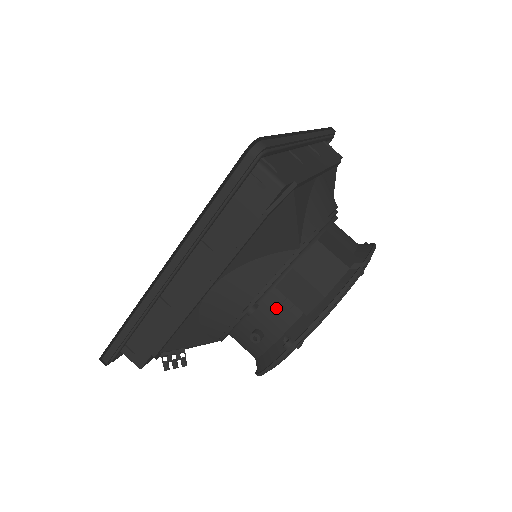
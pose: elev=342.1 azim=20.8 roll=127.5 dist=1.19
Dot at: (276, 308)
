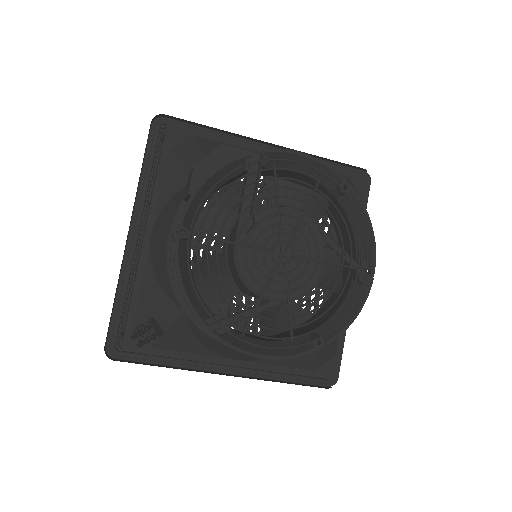
Dot at: occluded
